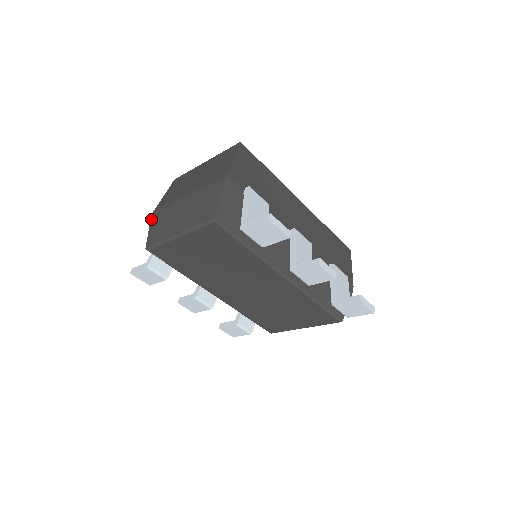
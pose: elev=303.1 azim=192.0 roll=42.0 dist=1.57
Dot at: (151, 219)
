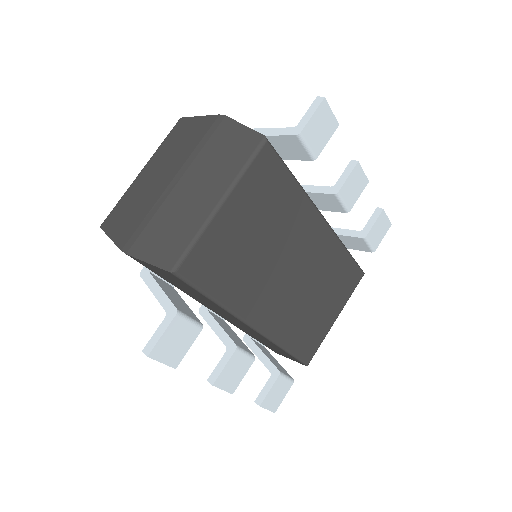
Dot at: (131, 253)
